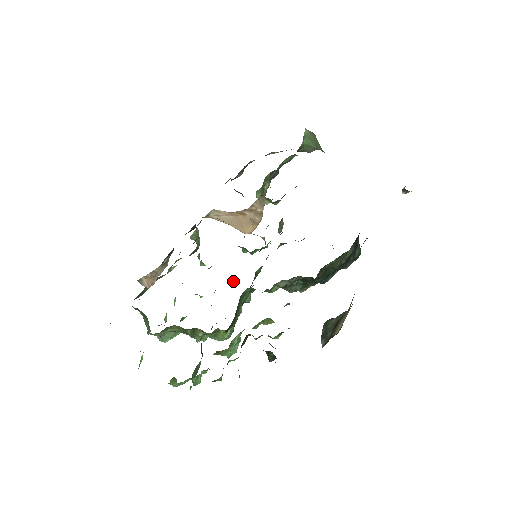
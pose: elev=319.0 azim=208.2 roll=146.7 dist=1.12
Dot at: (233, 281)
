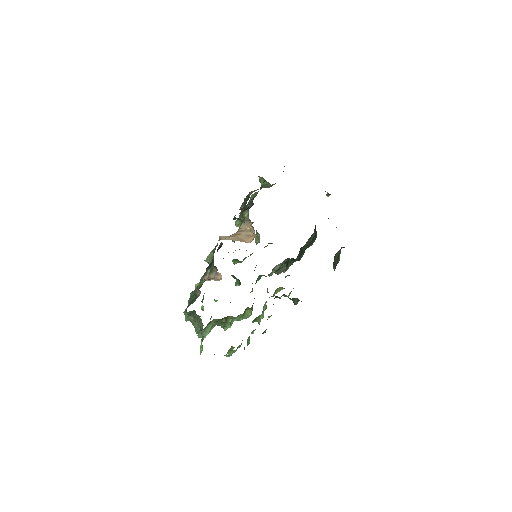
Dot at: (237, 282)
